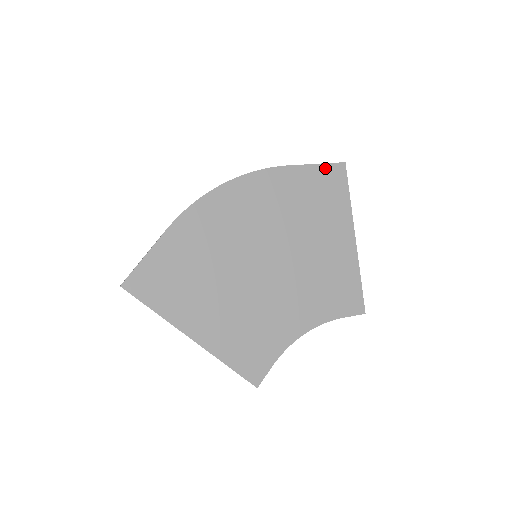
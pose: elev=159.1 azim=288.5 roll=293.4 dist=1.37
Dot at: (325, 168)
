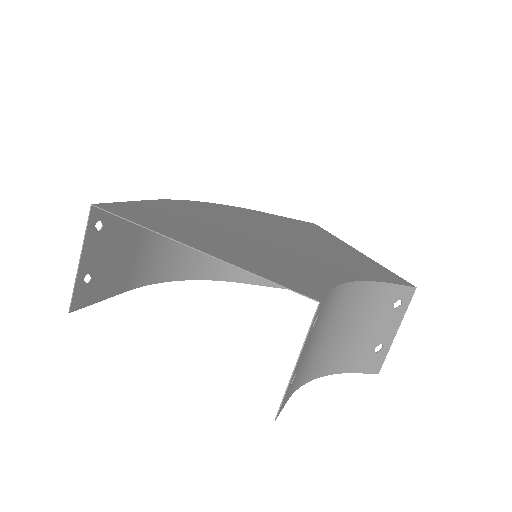
Dot at: (298, 221)
